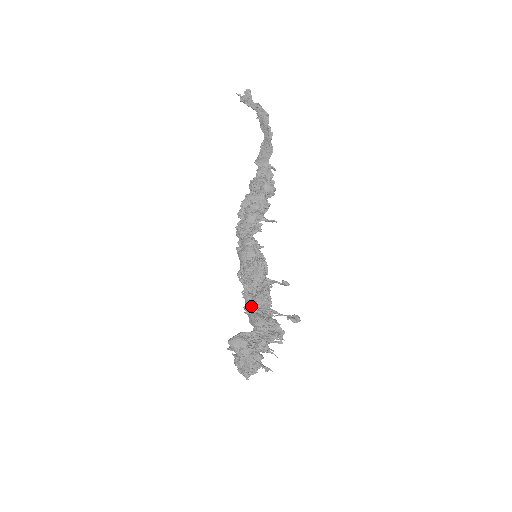
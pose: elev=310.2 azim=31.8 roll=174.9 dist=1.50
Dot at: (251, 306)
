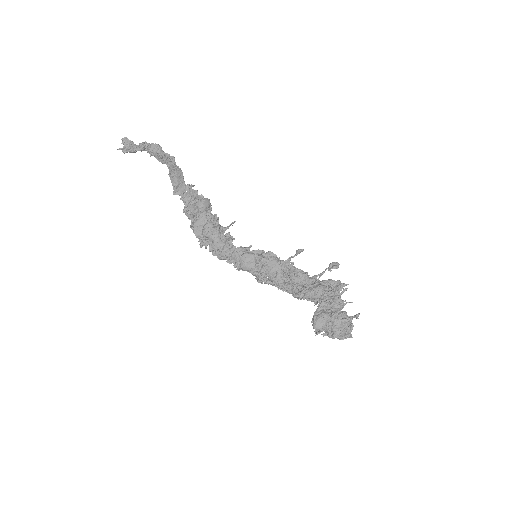
Dot at: (297, 290)
